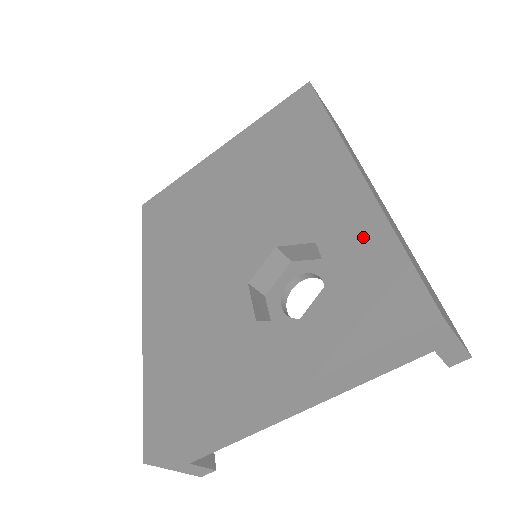
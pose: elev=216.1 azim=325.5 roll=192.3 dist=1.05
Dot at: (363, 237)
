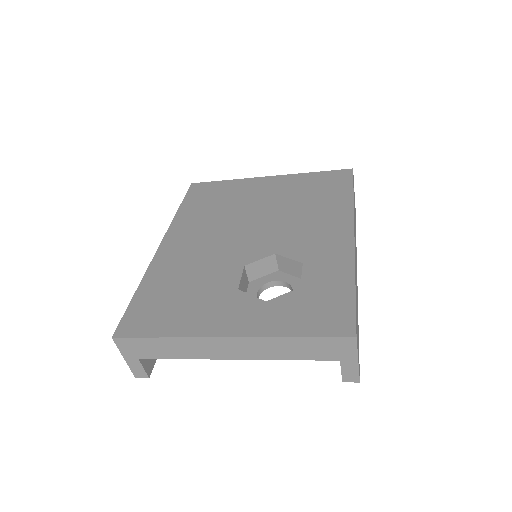
Dot at: (334, 274)
